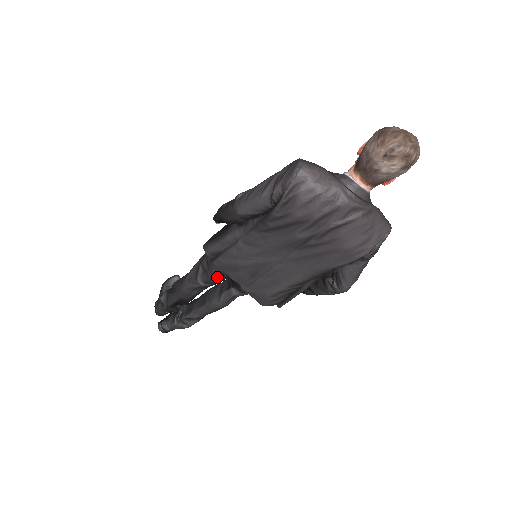
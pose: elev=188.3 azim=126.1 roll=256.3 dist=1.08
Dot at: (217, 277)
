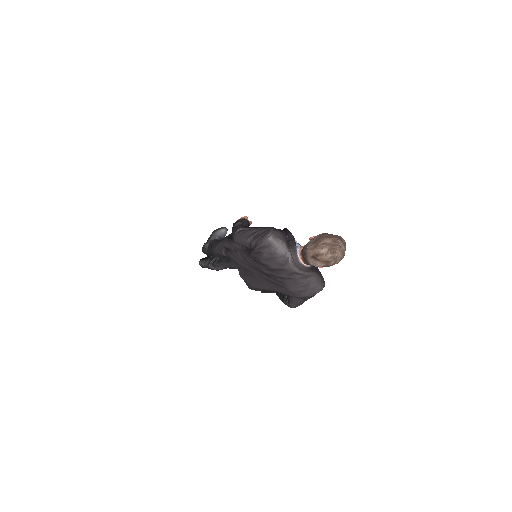
Dot at: occluded
